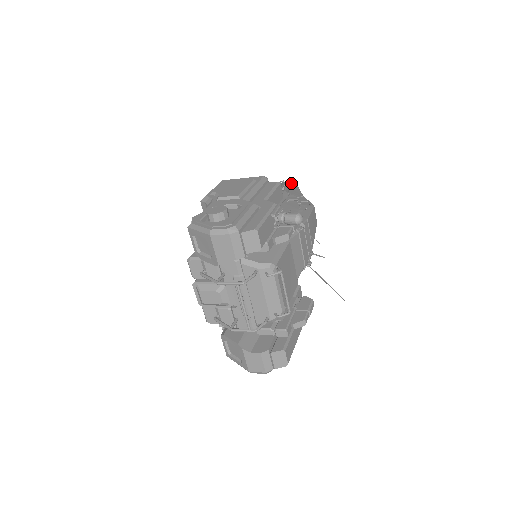
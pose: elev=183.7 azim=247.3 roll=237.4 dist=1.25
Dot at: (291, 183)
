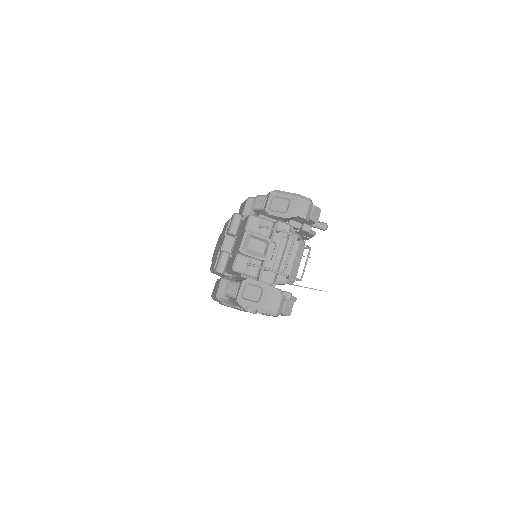
Dot at: occluded
